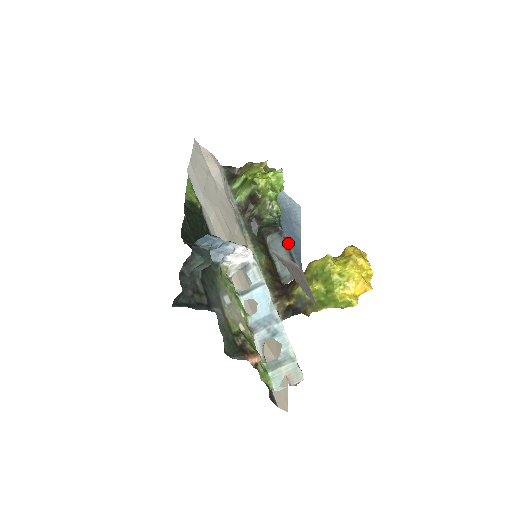
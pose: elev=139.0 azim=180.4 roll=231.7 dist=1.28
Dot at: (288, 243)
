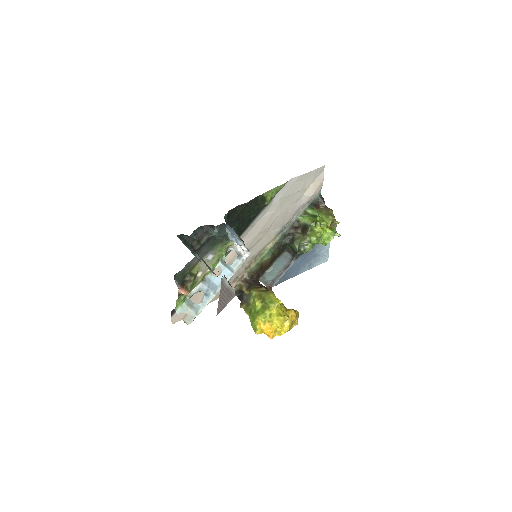
Dot at: (288, 268)
